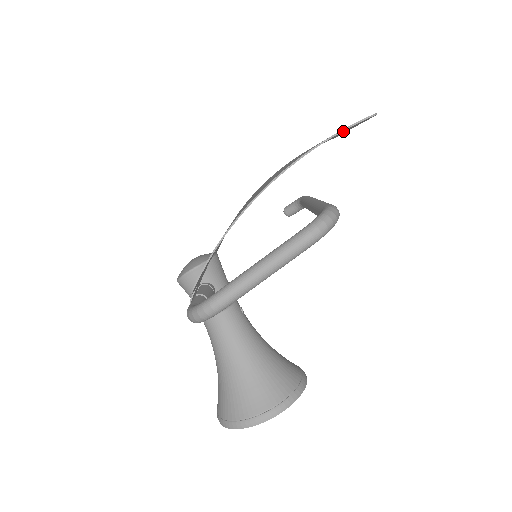
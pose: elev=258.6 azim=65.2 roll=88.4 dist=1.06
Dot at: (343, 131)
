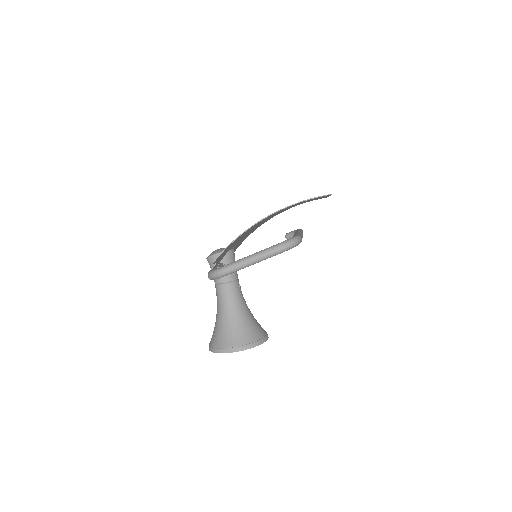
Dot at: occluded
